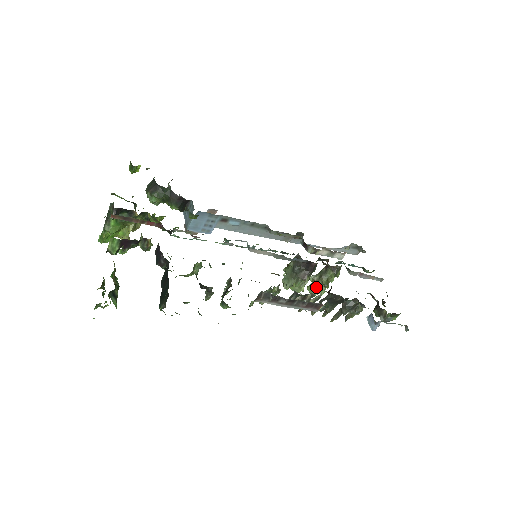
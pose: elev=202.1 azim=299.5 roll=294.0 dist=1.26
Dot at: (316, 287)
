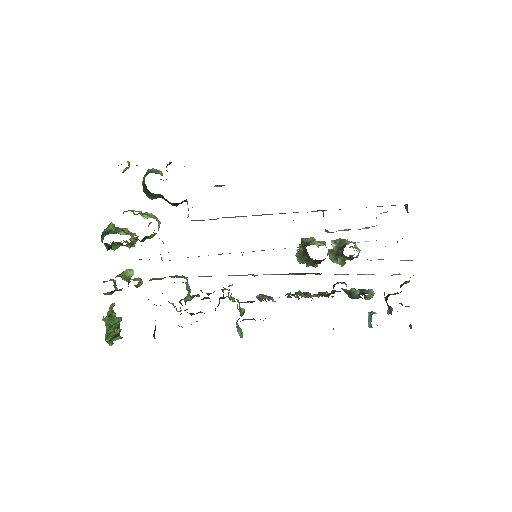
Dot at: (334, 258)
